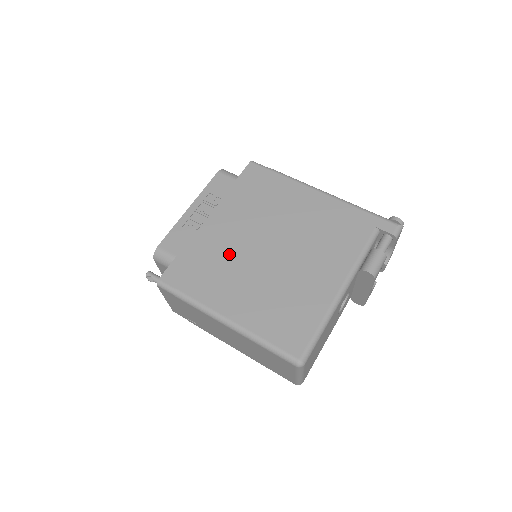
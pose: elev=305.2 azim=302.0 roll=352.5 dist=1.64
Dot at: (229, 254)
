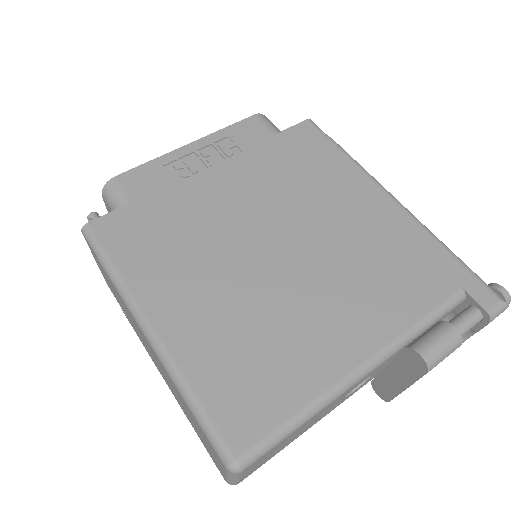
Dot at: (210, 231)
